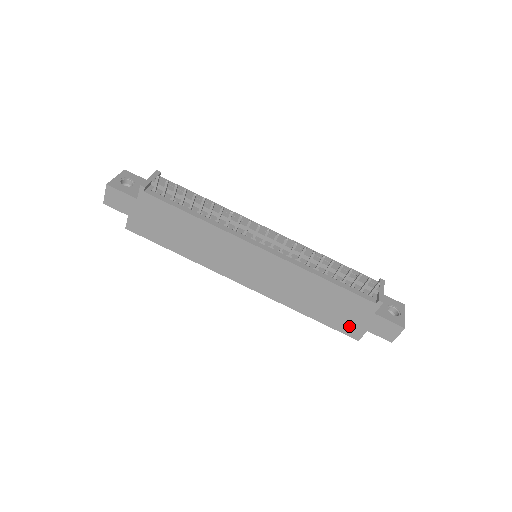
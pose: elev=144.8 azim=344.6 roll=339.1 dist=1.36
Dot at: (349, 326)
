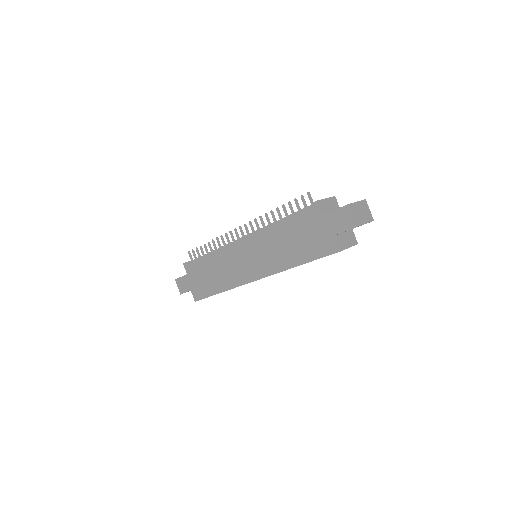
Dot at: (323, 245)
